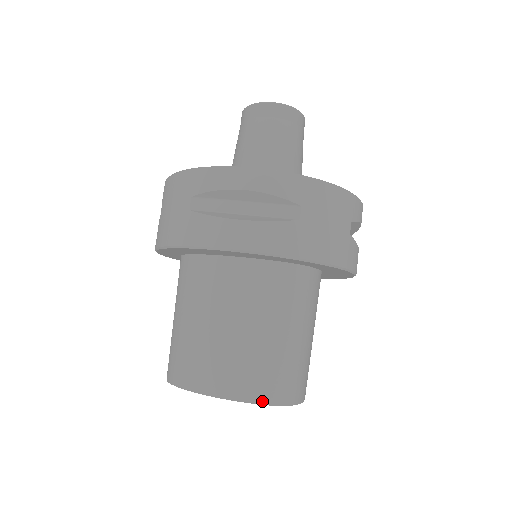
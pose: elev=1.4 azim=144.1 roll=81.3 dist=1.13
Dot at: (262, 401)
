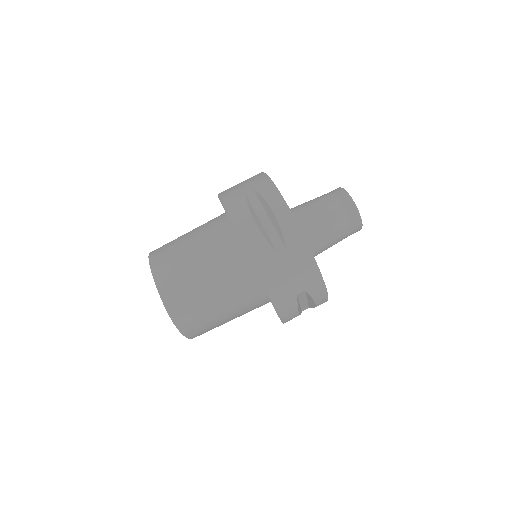
Dot at: (167, 305)
